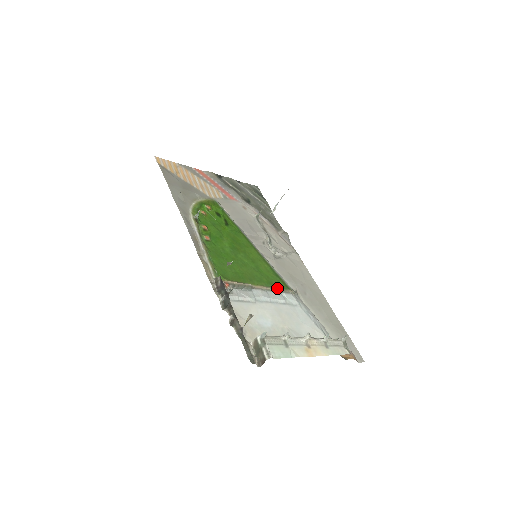
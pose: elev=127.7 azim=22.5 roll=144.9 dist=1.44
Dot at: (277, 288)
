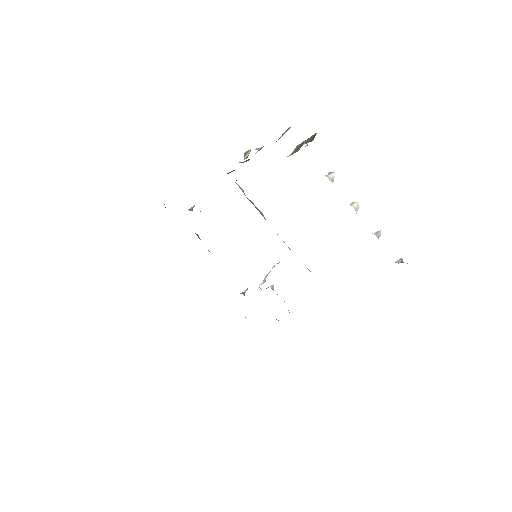
Dot at: occluded
